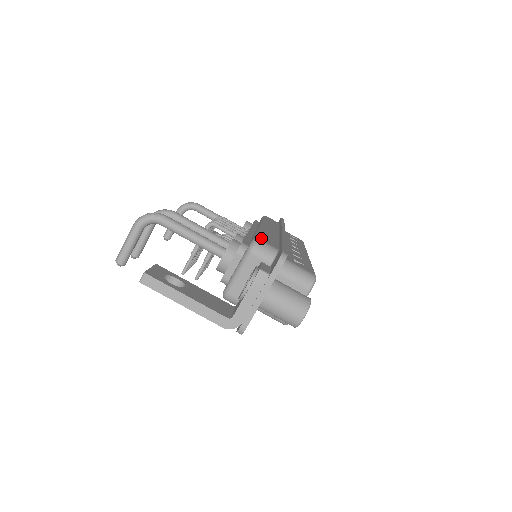
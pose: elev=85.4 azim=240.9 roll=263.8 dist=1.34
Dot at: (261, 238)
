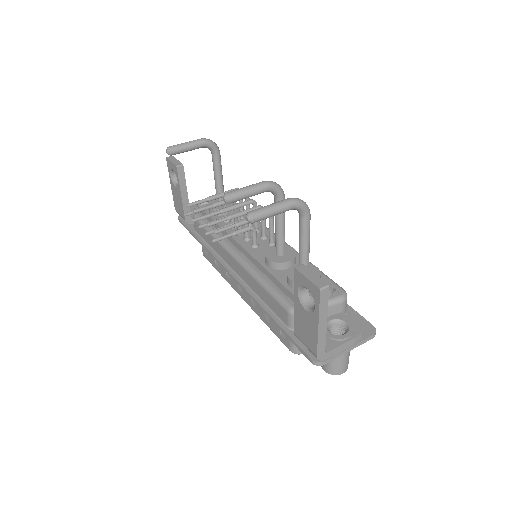
Dot at: occluded
